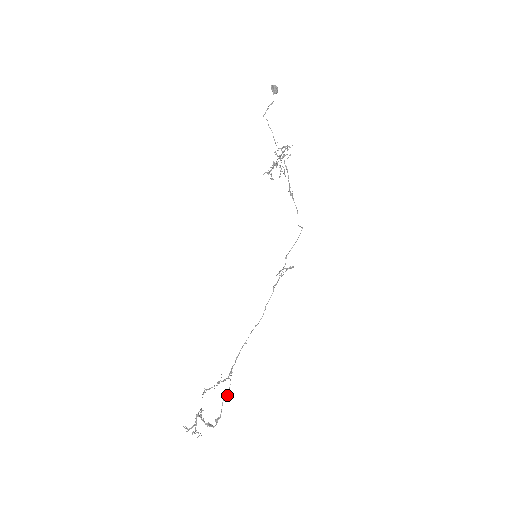
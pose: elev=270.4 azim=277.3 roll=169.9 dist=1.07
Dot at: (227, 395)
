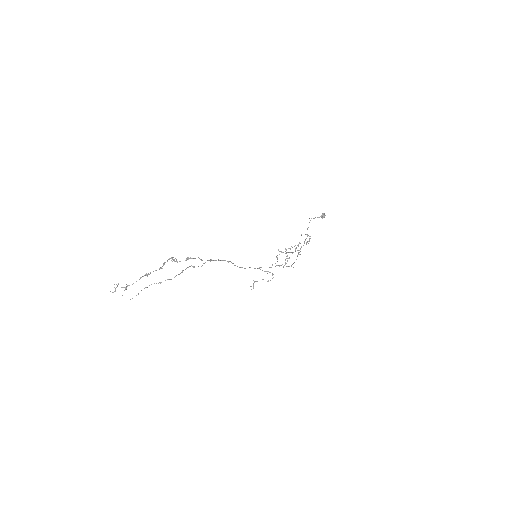
Dot at: (202, 260)
